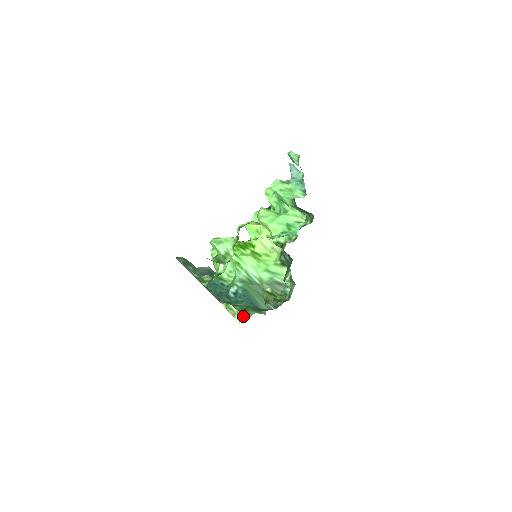
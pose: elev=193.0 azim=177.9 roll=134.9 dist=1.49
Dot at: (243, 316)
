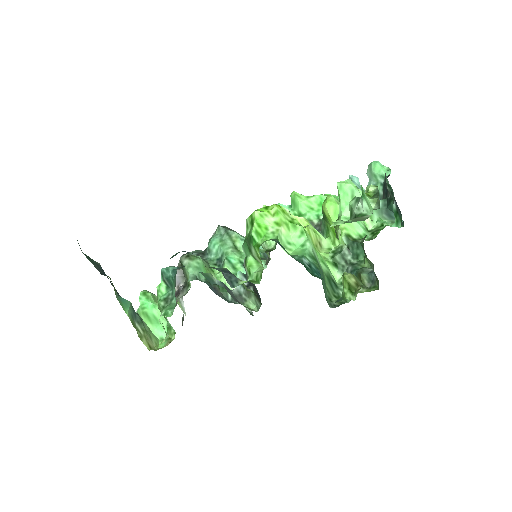
Dot at: (152, 344)
